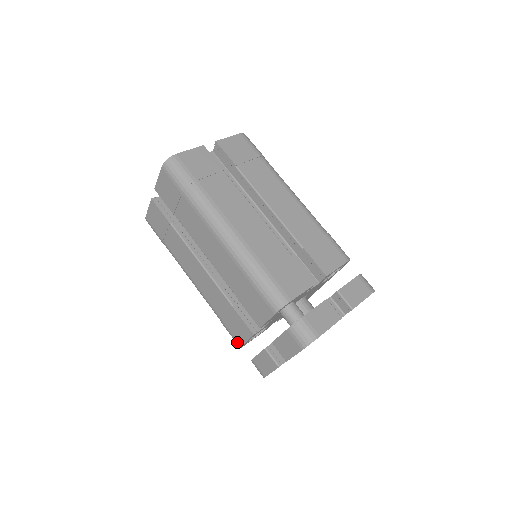
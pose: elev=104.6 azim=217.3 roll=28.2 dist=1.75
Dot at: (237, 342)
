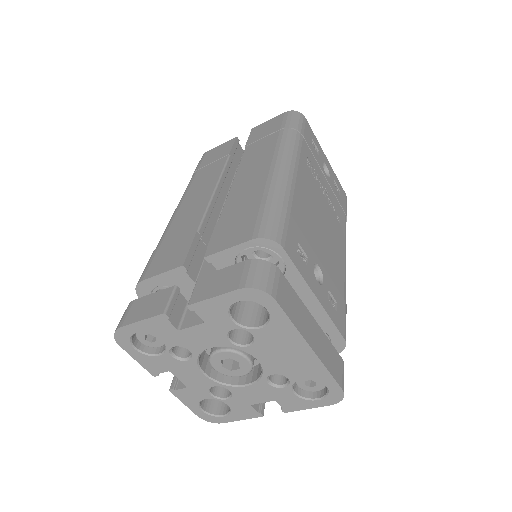
Dot at: occluded
